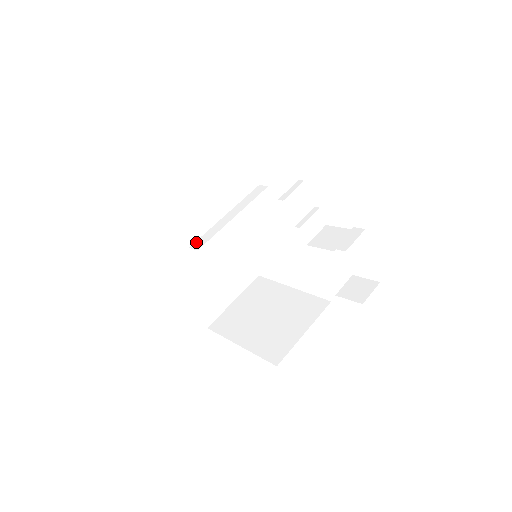
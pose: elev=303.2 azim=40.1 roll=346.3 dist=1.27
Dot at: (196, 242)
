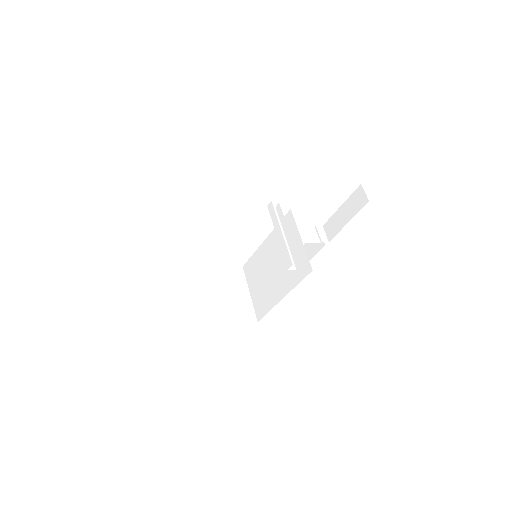
Dot at: (287, 264)
